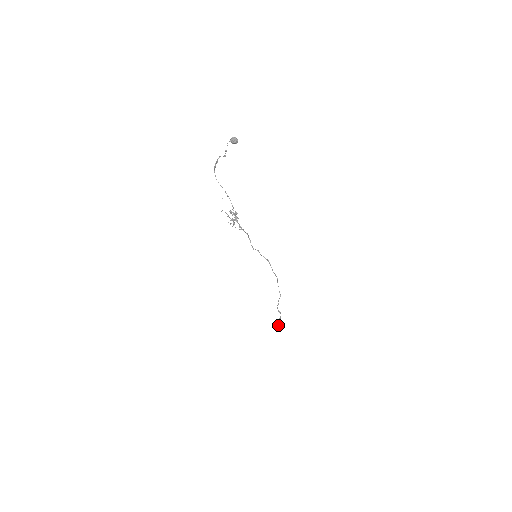
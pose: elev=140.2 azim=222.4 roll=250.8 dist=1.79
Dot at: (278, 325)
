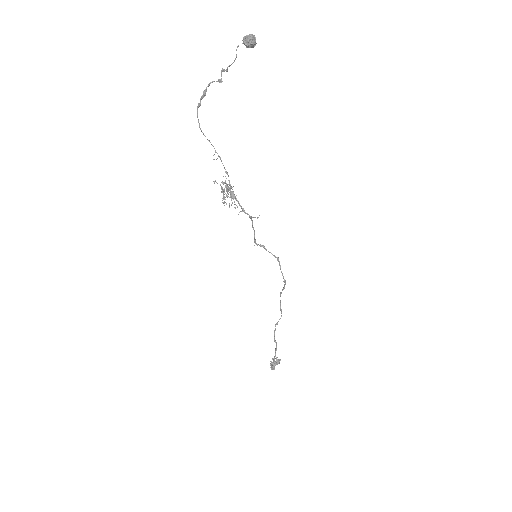
Dot at: (275, 361)
